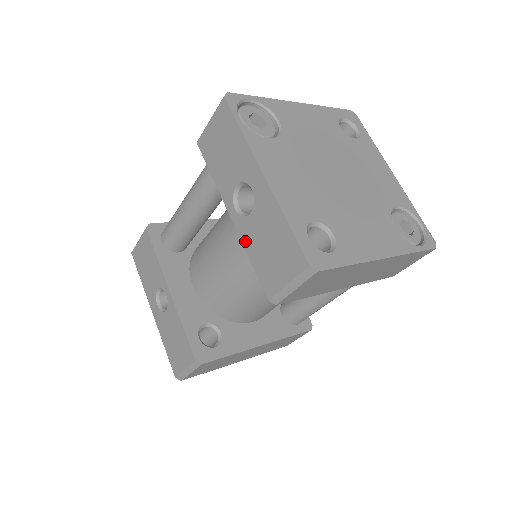
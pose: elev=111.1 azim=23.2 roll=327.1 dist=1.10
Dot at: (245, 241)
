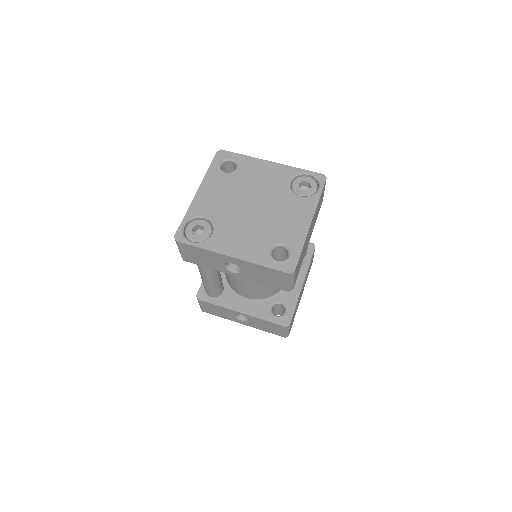
Dot at: (253, 280)
